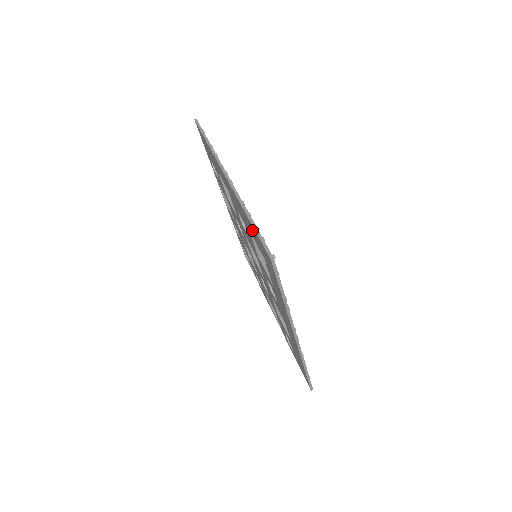
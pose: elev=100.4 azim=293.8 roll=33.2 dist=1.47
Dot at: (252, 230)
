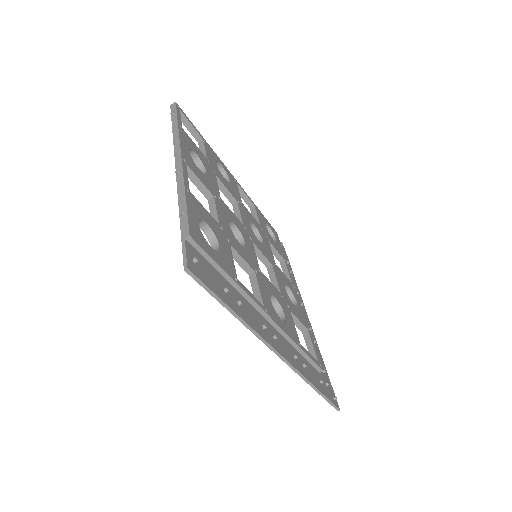
Dot at: occluded
